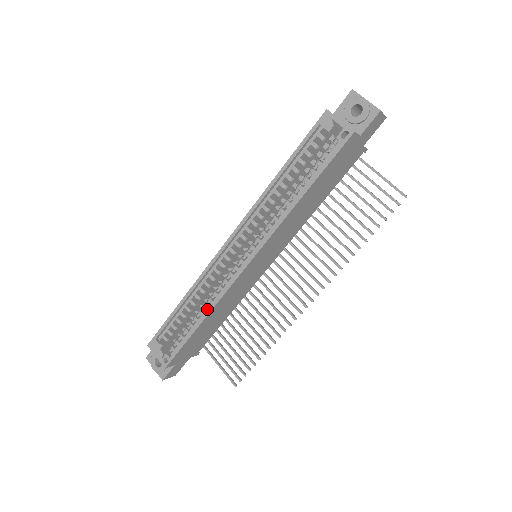
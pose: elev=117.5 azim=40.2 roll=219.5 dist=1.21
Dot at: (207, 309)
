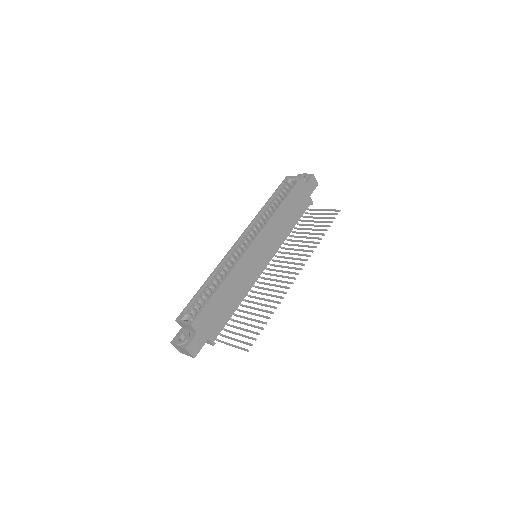
Dot at: (225, 278)
